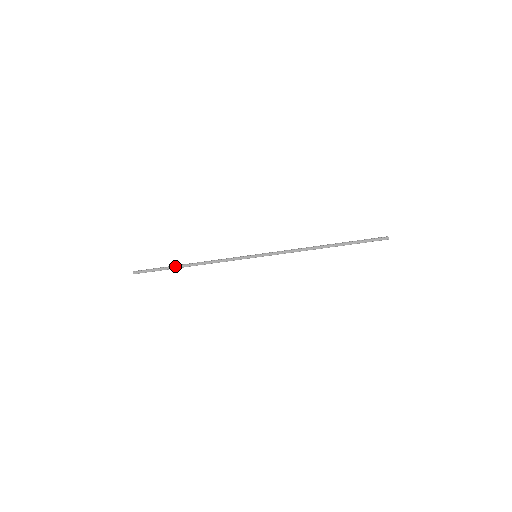
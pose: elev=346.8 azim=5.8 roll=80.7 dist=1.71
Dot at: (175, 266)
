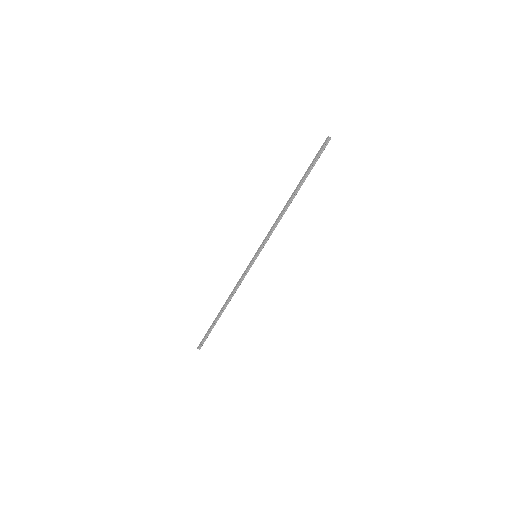
Dot at: (216, 317)
